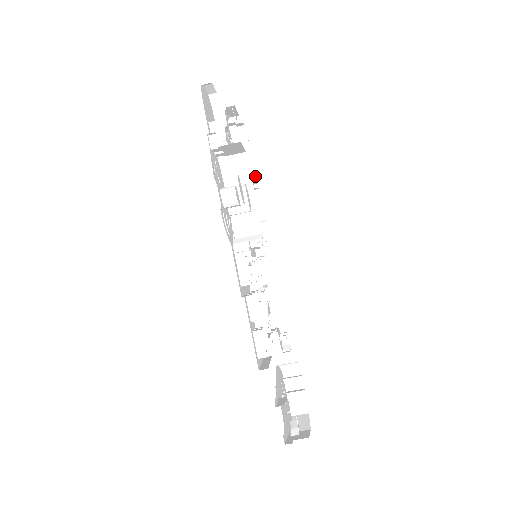
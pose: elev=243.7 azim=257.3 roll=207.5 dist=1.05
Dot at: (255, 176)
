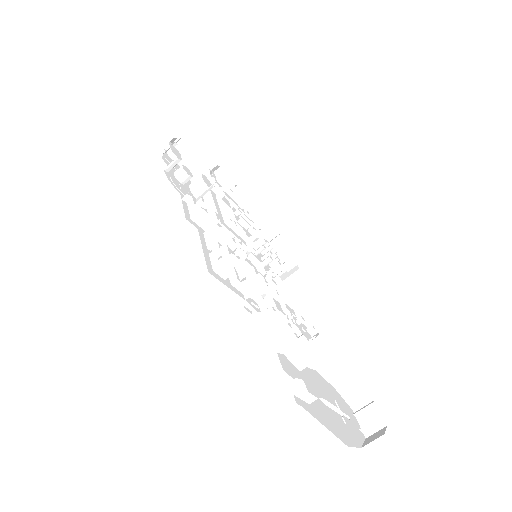
Dot at: (239, 198)
